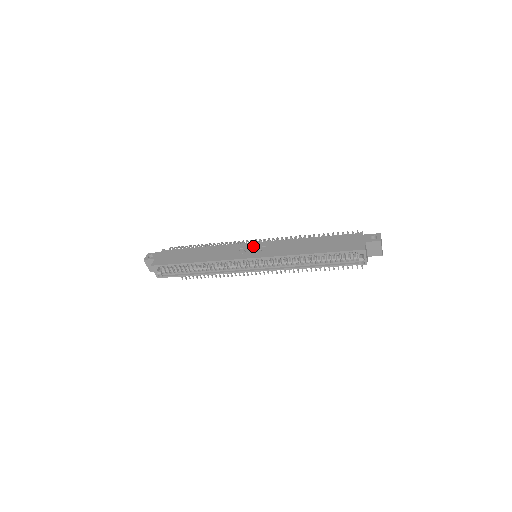
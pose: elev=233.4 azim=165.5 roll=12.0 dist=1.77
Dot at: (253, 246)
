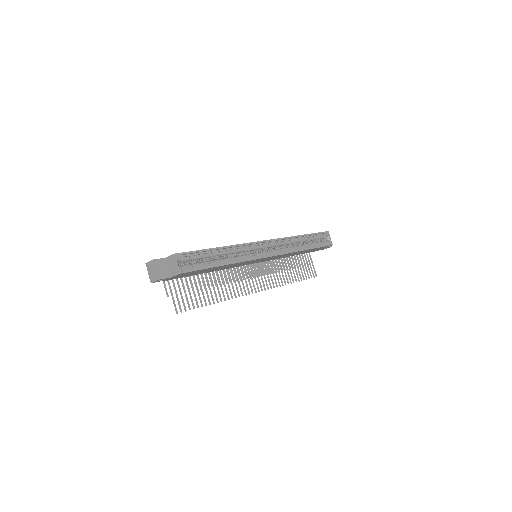
Dot at: occluded
